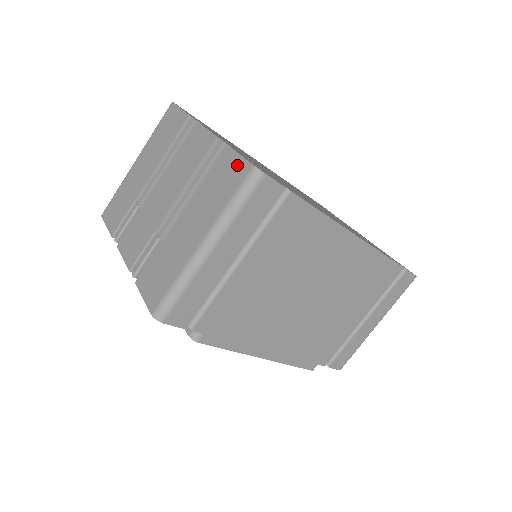
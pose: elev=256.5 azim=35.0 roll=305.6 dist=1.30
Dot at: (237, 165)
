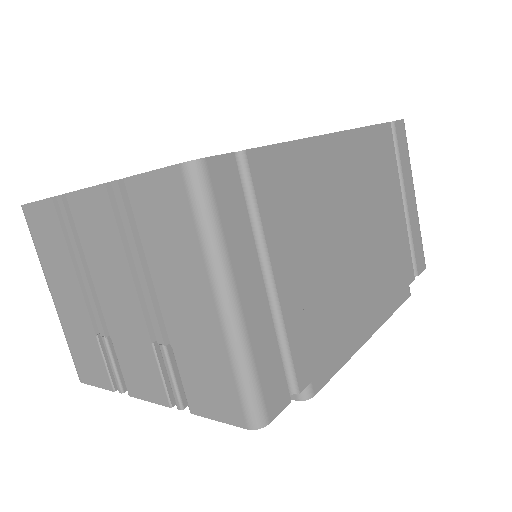
Dot at: (161, 185)
